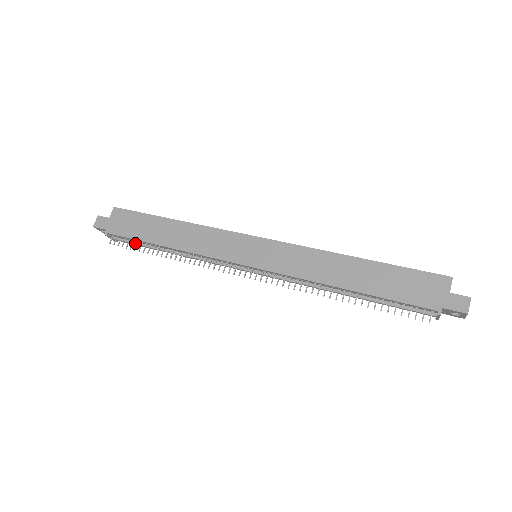
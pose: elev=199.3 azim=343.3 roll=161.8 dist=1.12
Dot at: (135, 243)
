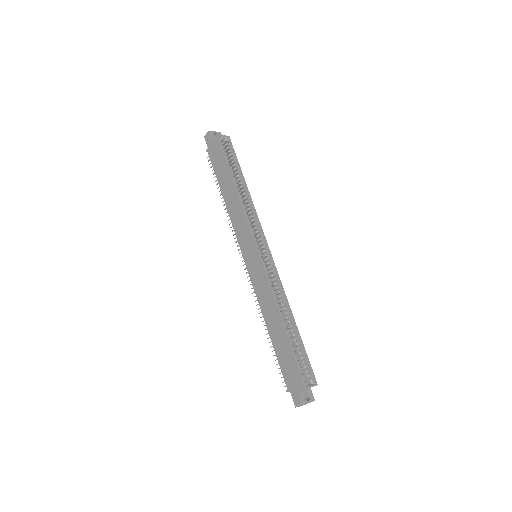
Dot at: occluded
